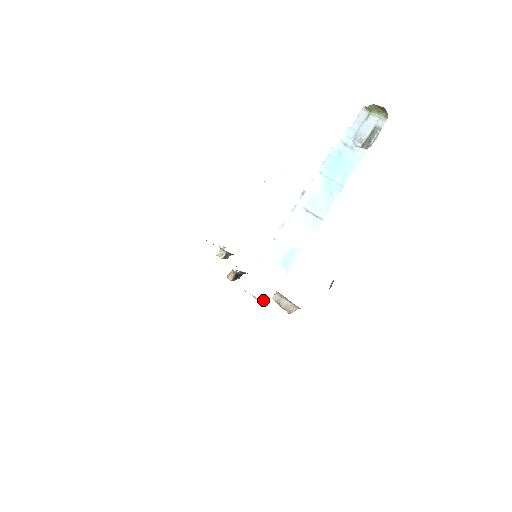
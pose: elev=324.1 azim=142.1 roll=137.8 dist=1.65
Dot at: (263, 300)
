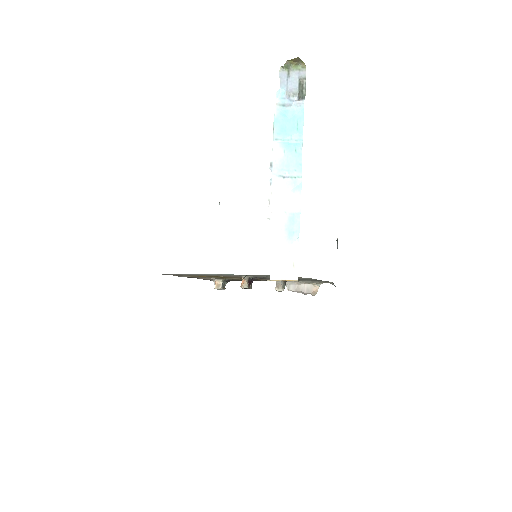
Dot at: (291, 278)
